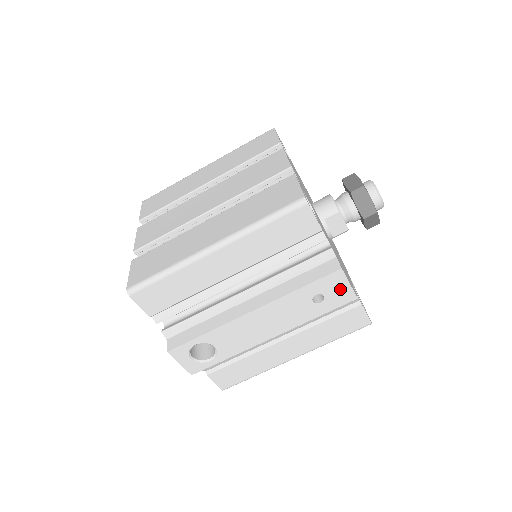
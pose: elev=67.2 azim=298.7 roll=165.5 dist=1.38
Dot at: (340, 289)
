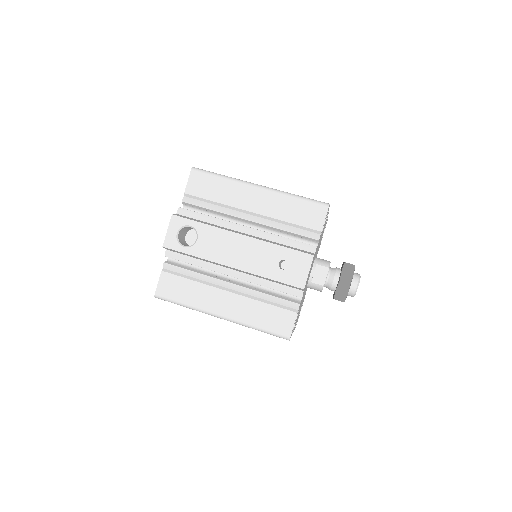
Dot at: (301, 271)
